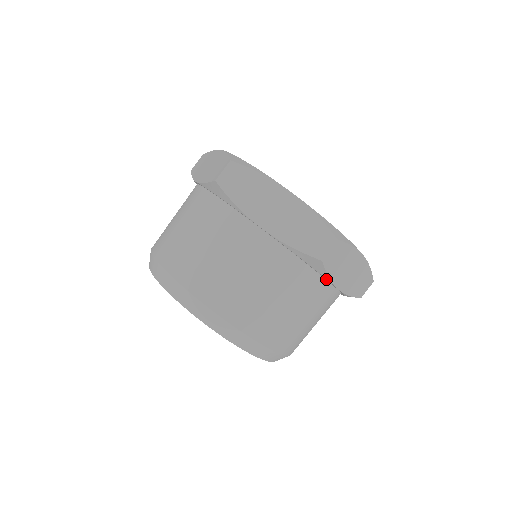
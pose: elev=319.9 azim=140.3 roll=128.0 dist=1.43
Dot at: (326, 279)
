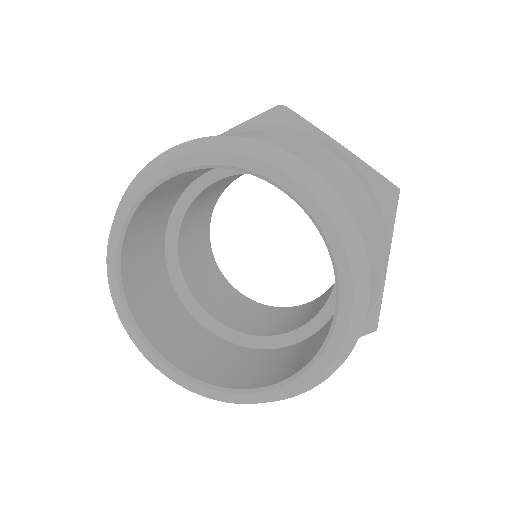
Dot at: (386, 238)
